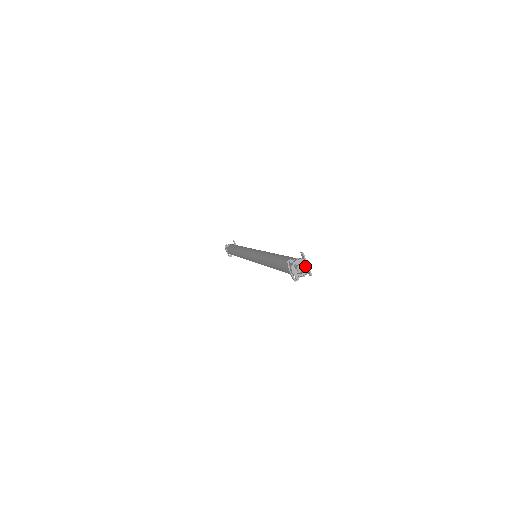
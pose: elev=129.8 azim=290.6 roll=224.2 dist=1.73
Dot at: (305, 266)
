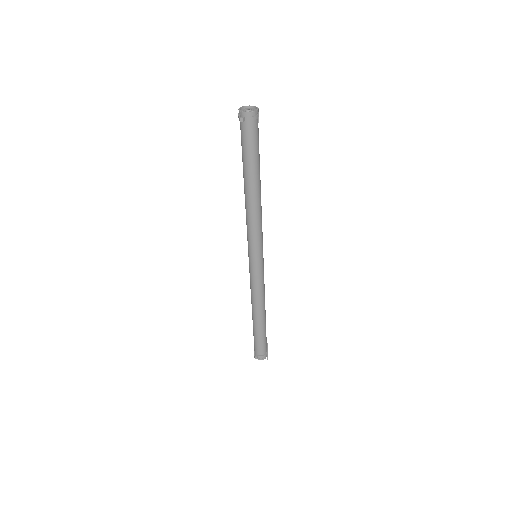
Dot at: (255, 111)
